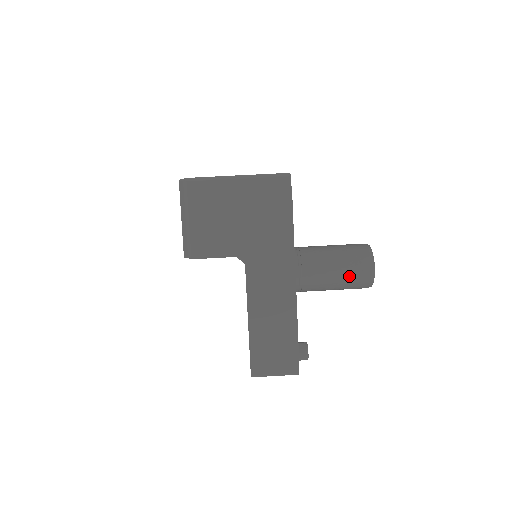
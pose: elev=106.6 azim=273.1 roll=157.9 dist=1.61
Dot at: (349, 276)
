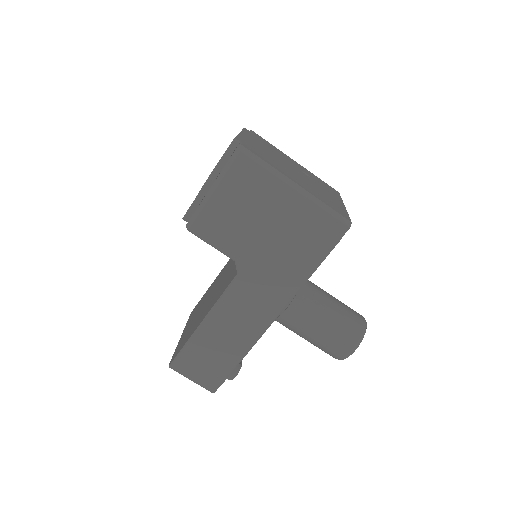
Dot at: (326, 342)
